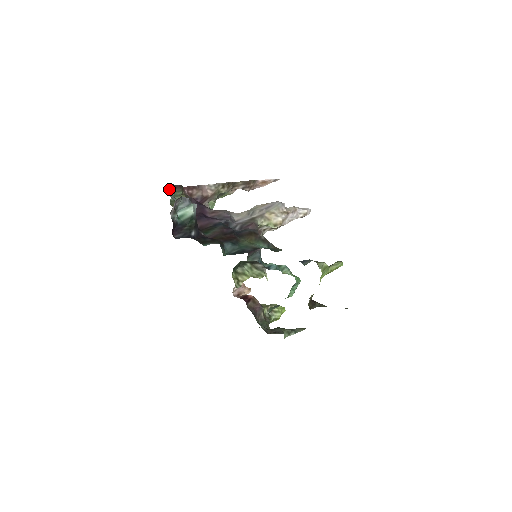
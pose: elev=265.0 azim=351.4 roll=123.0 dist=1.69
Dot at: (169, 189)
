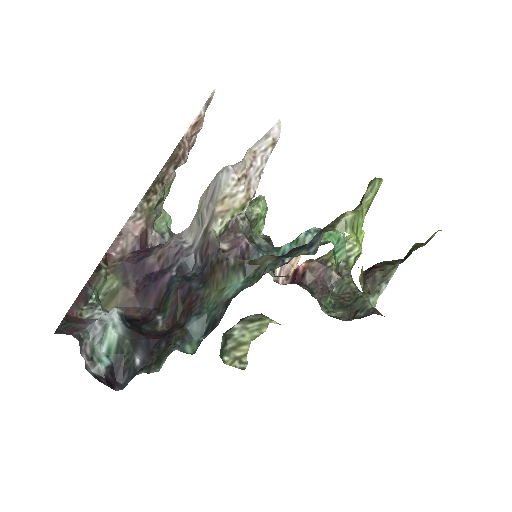
Dot at: (78, 308)
